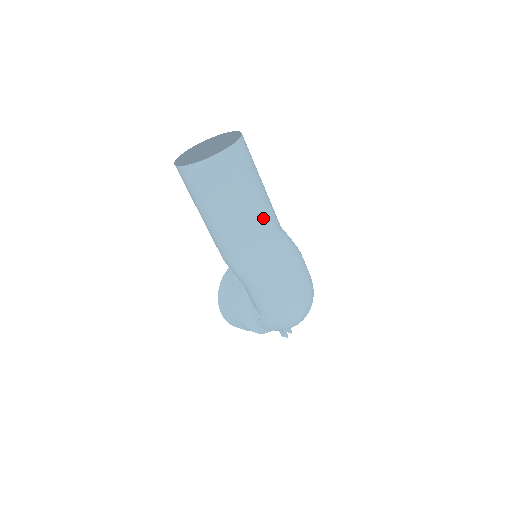
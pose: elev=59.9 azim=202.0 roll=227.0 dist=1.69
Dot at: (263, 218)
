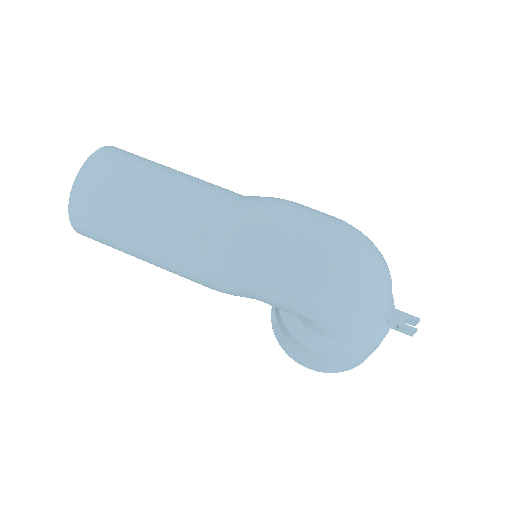
Dot at: (188, 199)
